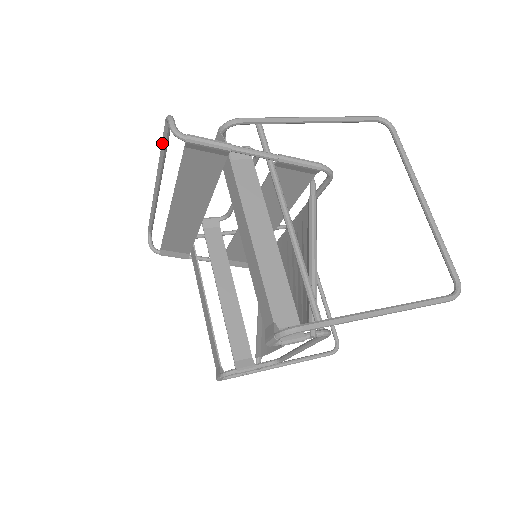
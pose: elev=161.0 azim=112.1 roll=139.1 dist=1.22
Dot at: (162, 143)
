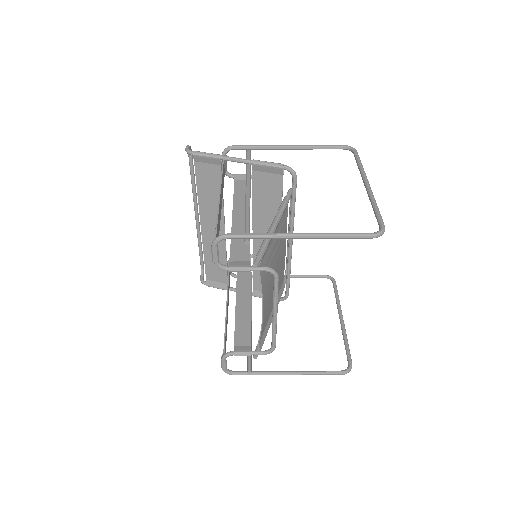
Dot at: (190, 171)
